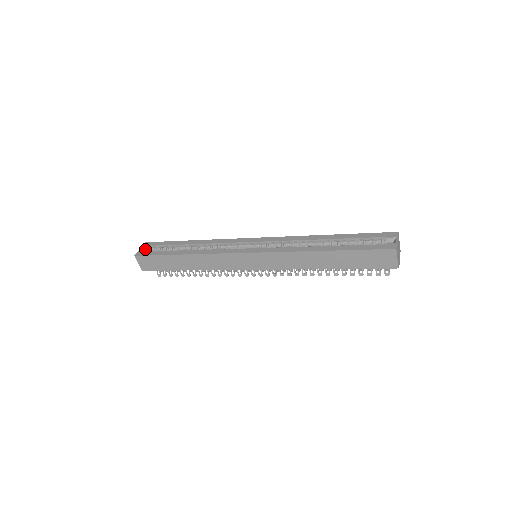
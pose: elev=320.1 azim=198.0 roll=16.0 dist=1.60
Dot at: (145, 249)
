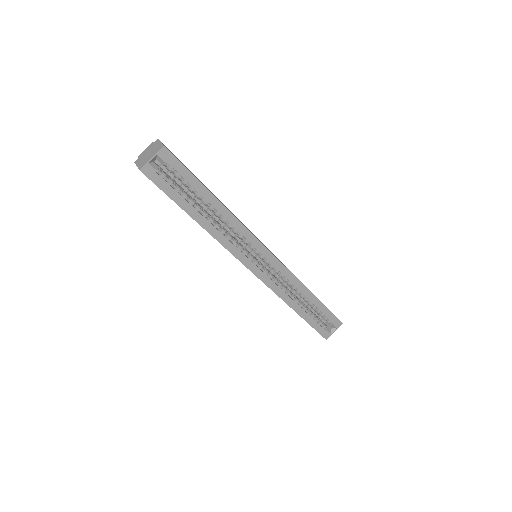
Dot at: (158, 160)
